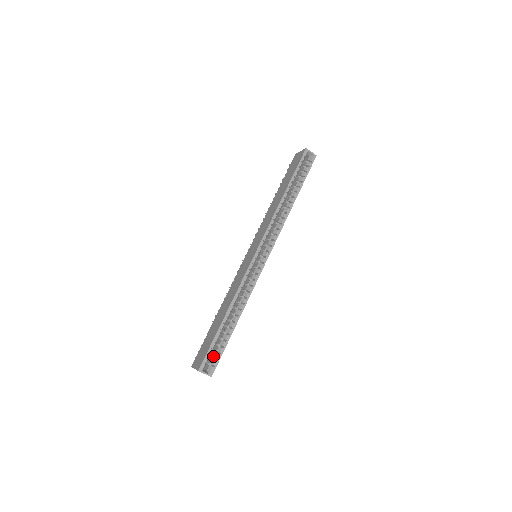
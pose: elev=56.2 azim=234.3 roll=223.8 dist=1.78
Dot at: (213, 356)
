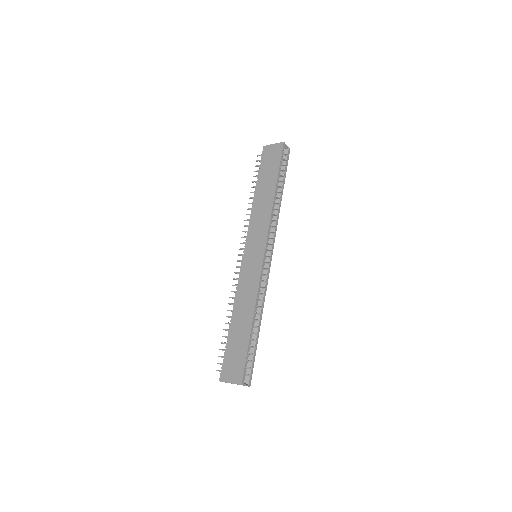
Dot at: (246, 366)
